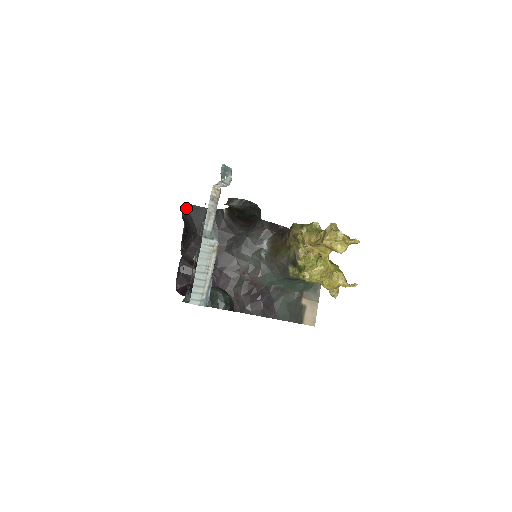
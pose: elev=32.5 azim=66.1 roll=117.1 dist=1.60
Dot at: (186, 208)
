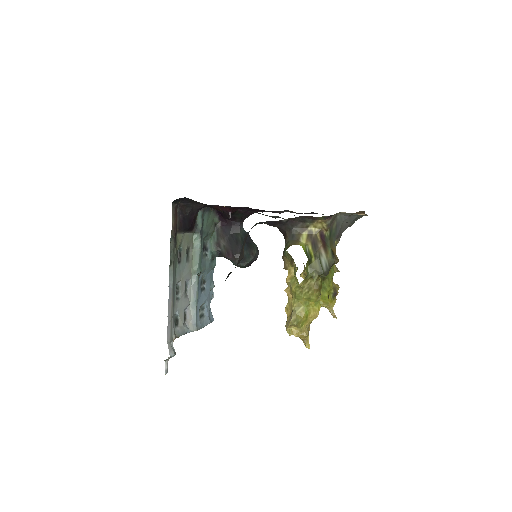
Dot at: (178, 199)
